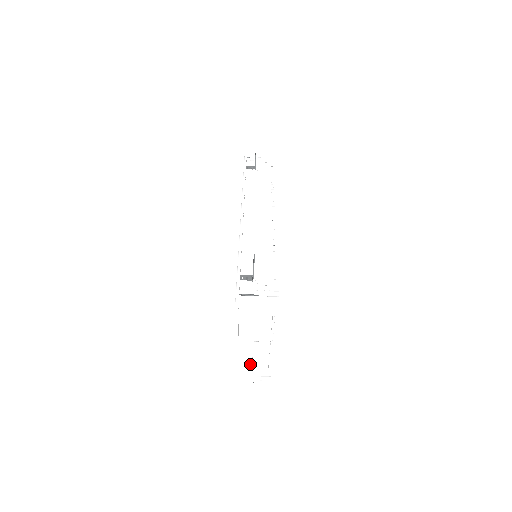
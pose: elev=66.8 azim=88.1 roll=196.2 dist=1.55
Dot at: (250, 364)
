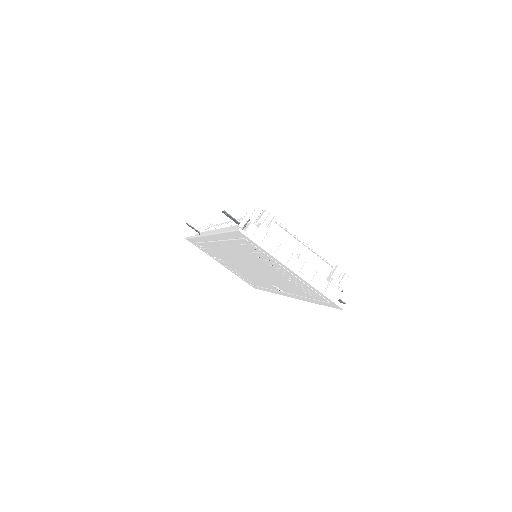
Dot at: (316, 274)
